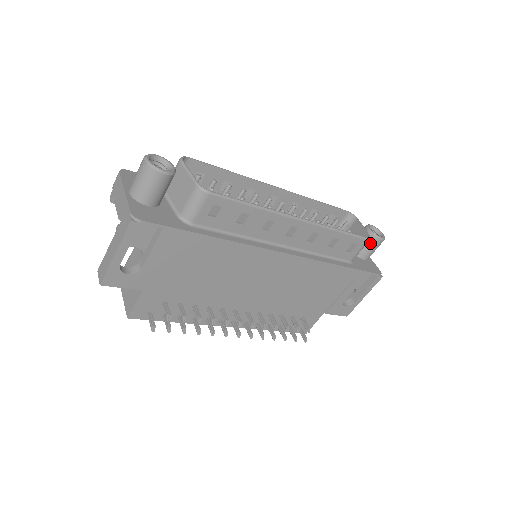
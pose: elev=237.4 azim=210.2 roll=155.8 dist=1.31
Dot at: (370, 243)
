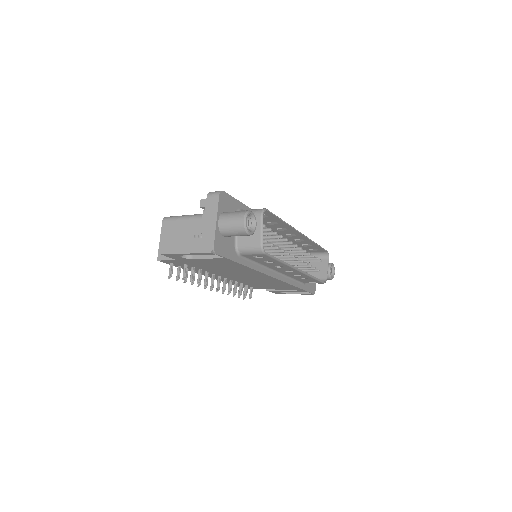
Dot at: occluded
